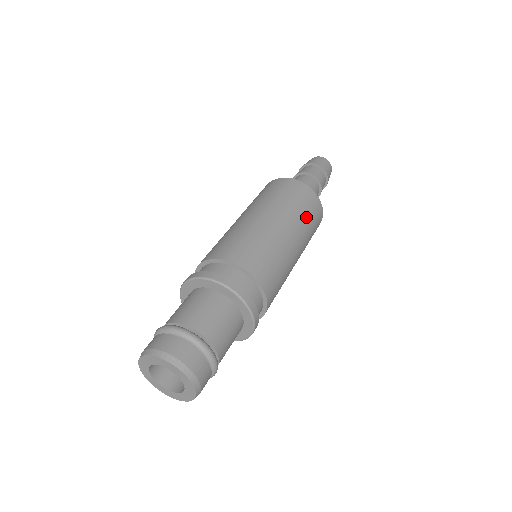
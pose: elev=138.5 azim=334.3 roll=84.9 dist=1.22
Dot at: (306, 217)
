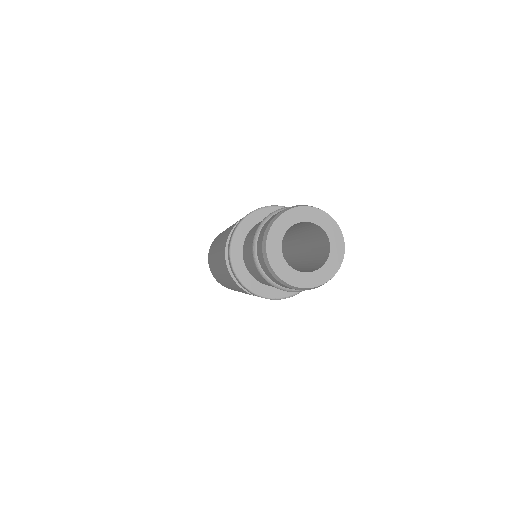
Dot at: occluded
